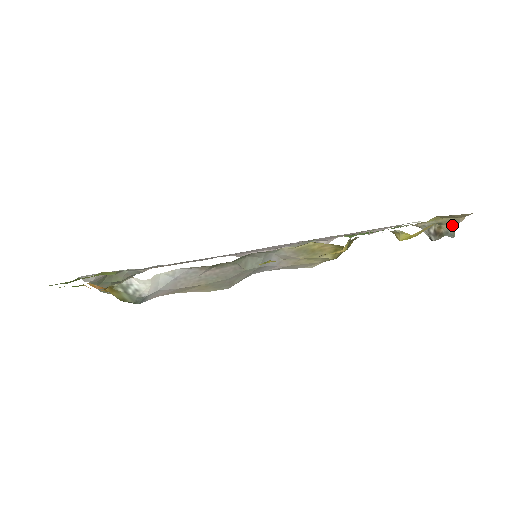
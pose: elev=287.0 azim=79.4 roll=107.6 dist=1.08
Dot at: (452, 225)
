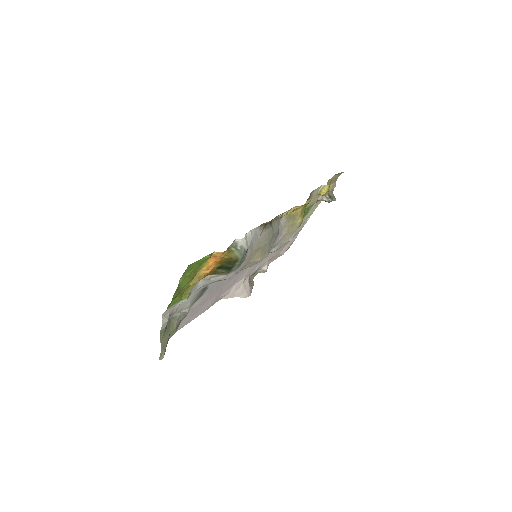
Dot at: (332, 193)
